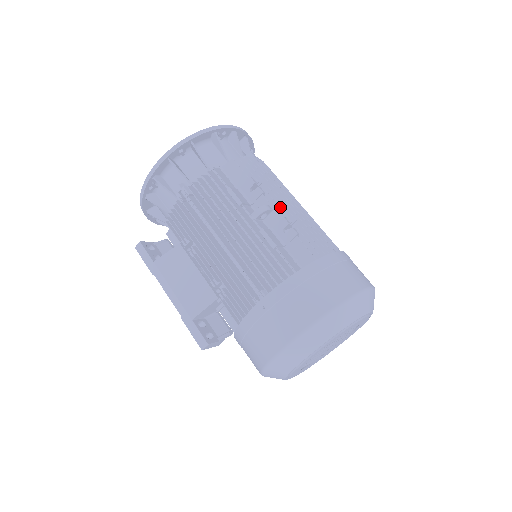
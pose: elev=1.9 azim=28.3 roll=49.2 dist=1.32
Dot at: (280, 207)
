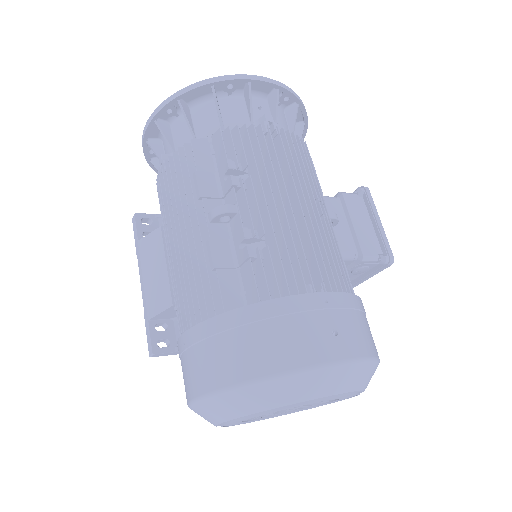
Dot at: (254, 208)
